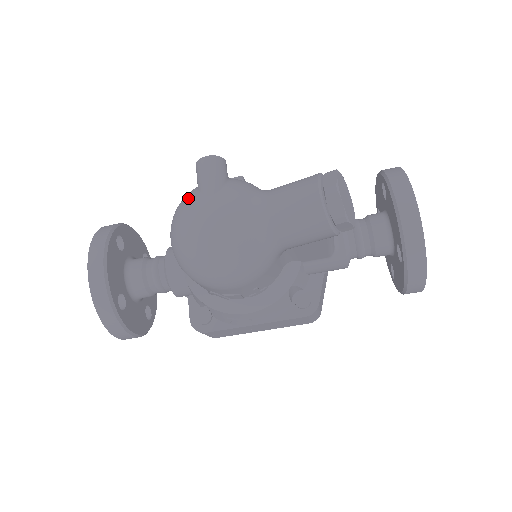
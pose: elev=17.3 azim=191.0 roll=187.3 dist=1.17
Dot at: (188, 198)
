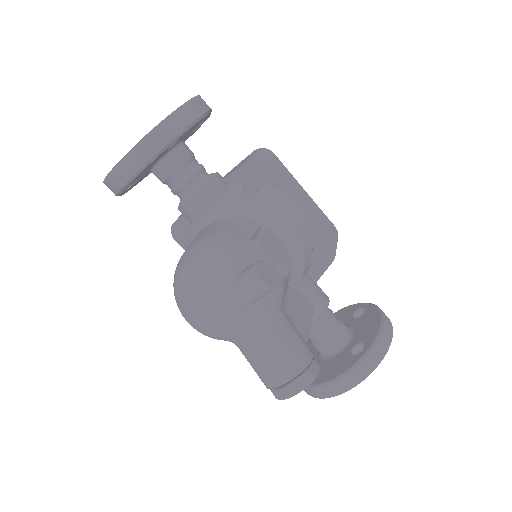
Dot at: (219, 278)
